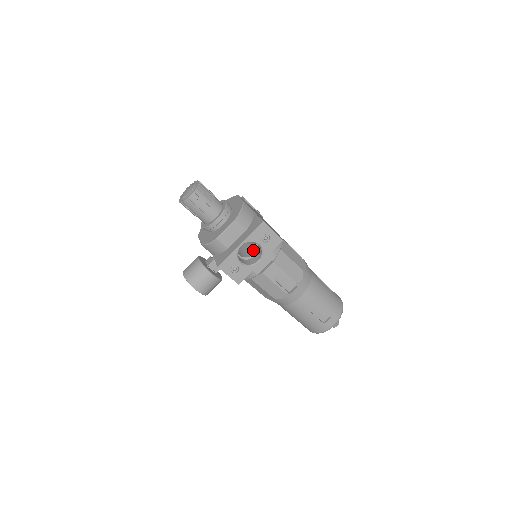
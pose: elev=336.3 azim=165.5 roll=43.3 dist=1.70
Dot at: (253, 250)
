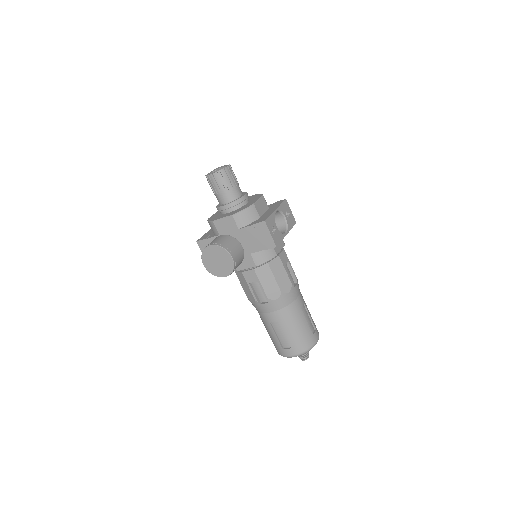
Dot at: occluded
